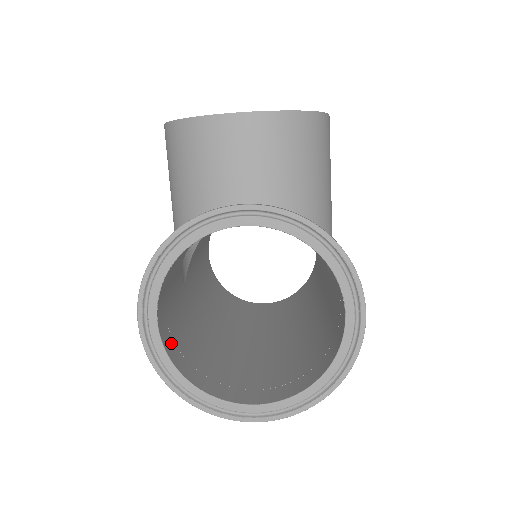
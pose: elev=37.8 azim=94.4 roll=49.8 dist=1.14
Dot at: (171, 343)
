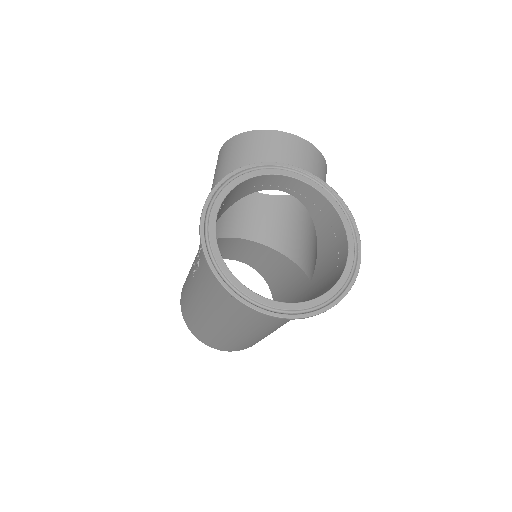
Dot at: occluded
